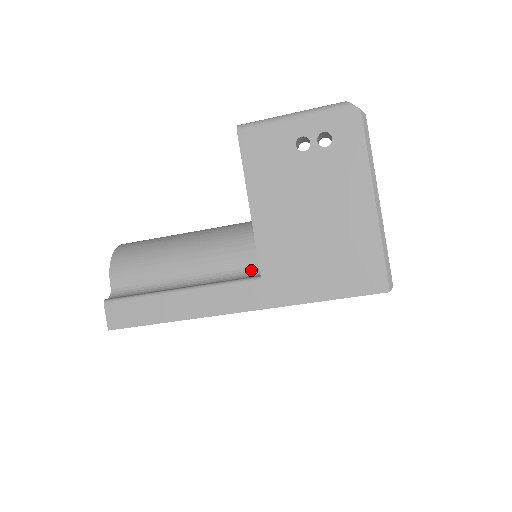
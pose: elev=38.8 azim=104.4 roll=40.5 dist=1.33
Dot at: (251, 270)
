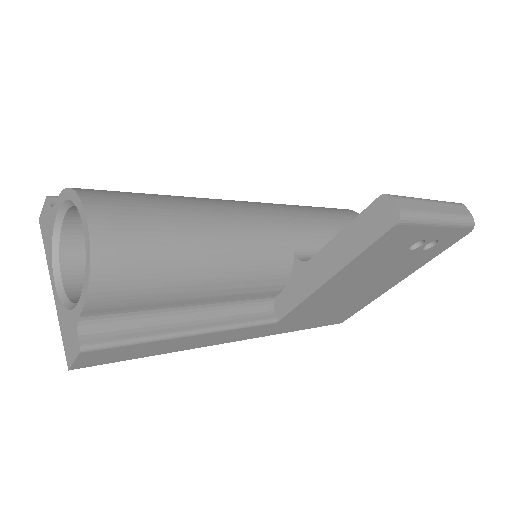
Dot at: (265, 301)
